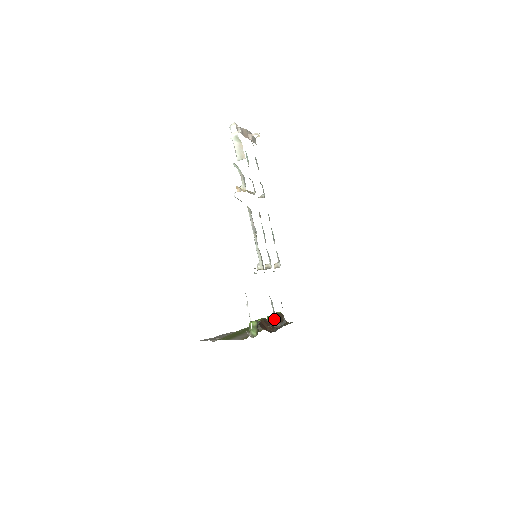
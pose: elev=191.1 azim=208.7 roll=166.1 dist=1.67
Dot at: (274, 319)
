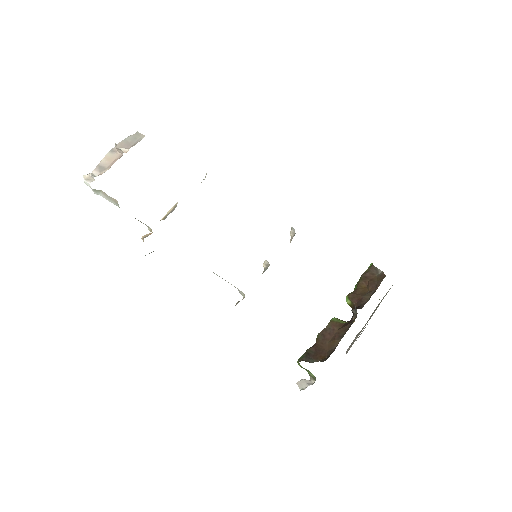
Dot at: (352, 301)
